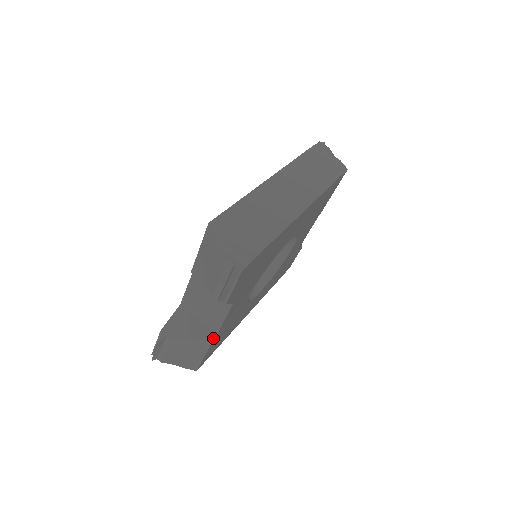
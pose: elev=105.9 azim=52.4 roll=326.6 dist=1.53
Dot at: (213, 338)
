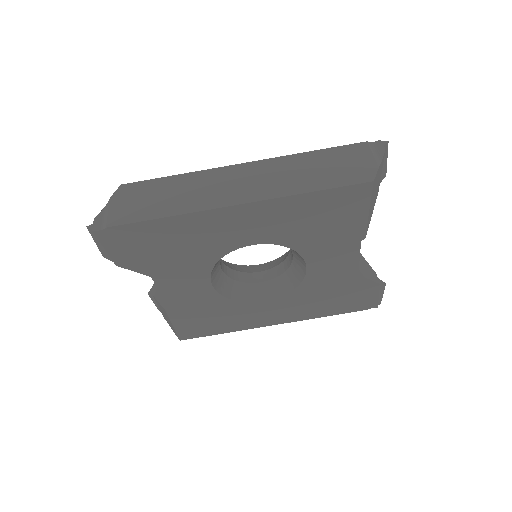
Dot at: (164, 309)
